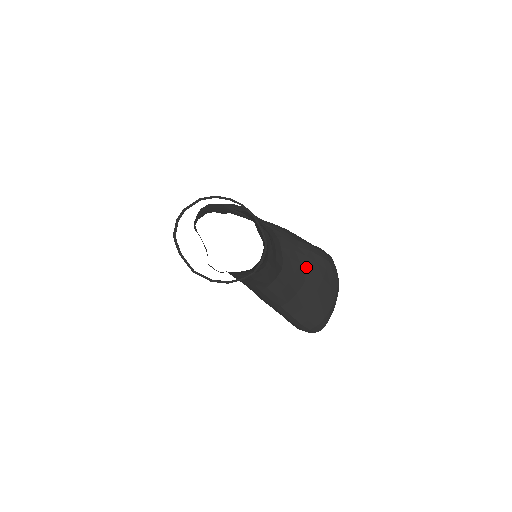
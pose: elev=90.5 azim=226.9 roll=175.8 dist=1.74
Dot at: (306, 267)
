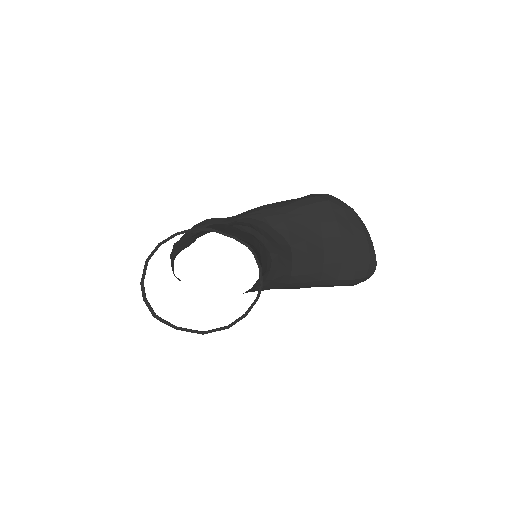
Dot at: (311, 225)
